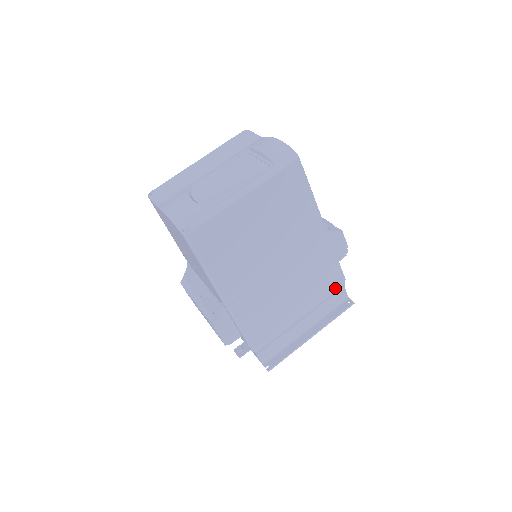
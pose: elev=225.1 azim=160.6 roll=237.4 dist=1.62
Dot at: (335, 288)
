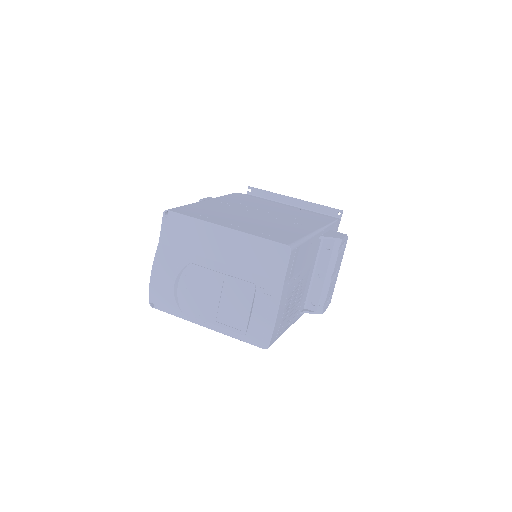
Dot at: occluded
